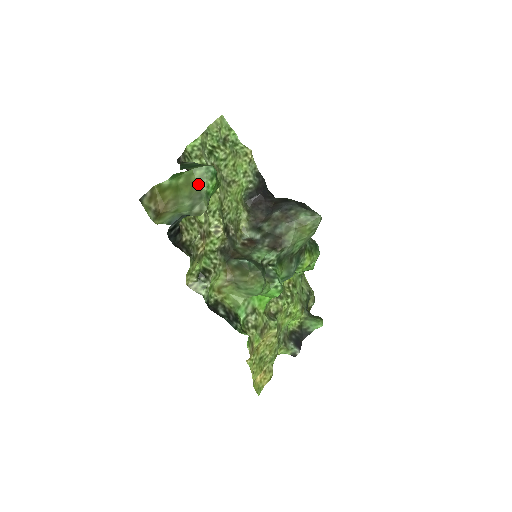
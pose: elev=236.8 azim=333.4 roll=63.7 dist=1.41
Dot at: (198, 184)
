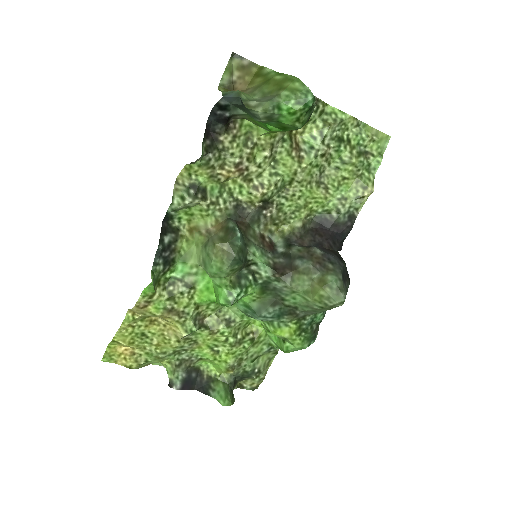
Dot at: (284, 91)
